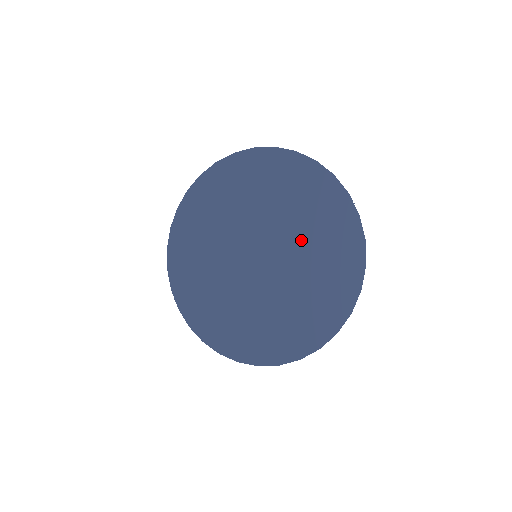
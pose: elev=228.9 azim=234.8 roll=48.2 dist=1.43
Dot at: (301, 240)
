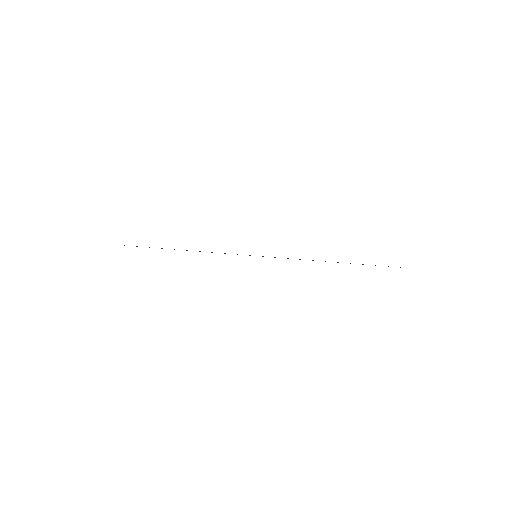
Dot at: occluded
